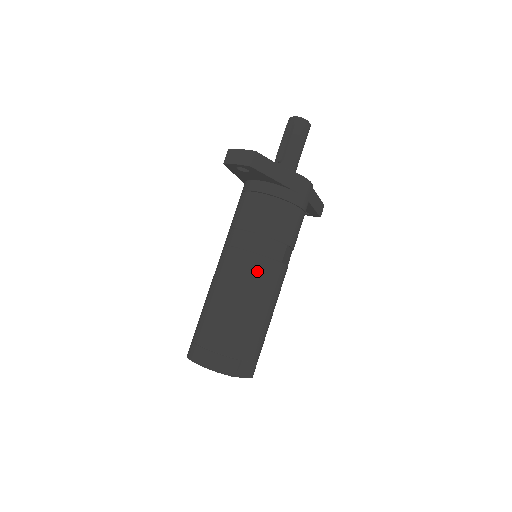
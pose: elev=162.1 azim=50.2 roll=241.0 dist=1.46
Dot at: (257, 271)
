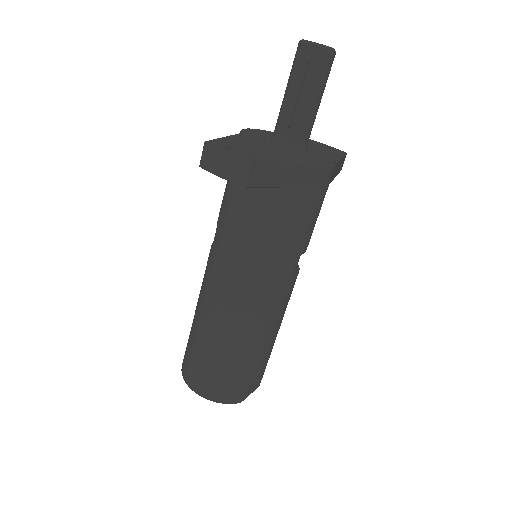
Dot at: (261, 299)
